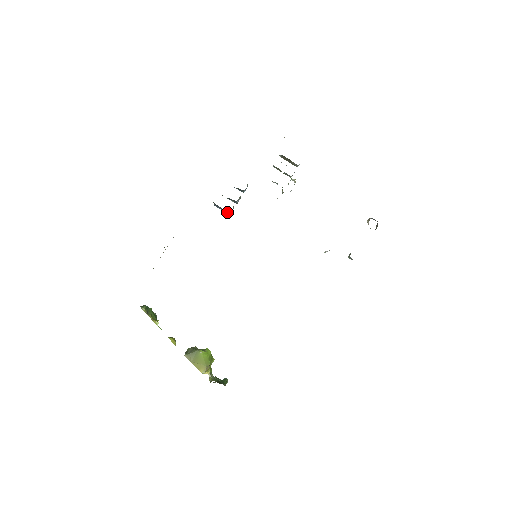
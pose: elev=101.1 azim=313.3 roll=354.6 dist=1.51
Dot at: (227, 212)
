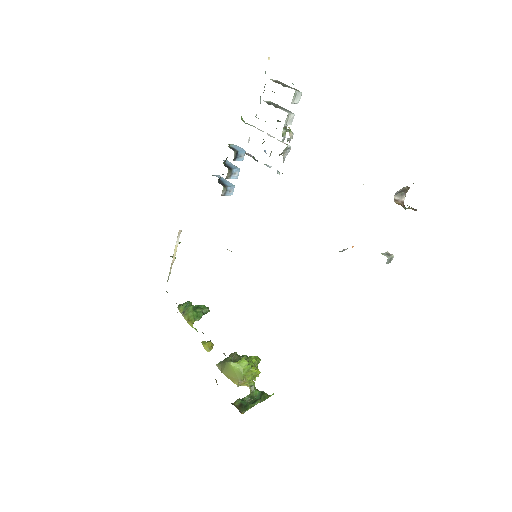
Dot at: (224, 194)
